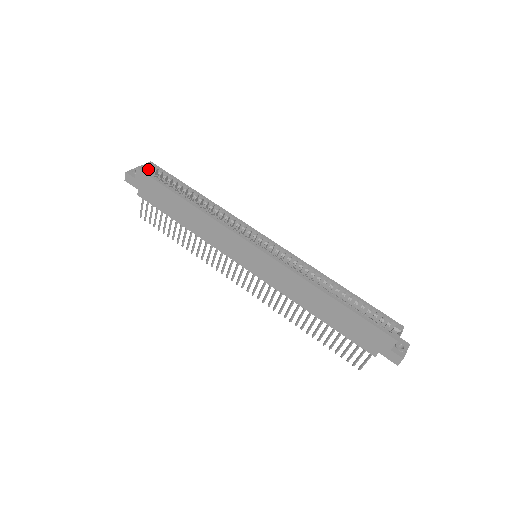
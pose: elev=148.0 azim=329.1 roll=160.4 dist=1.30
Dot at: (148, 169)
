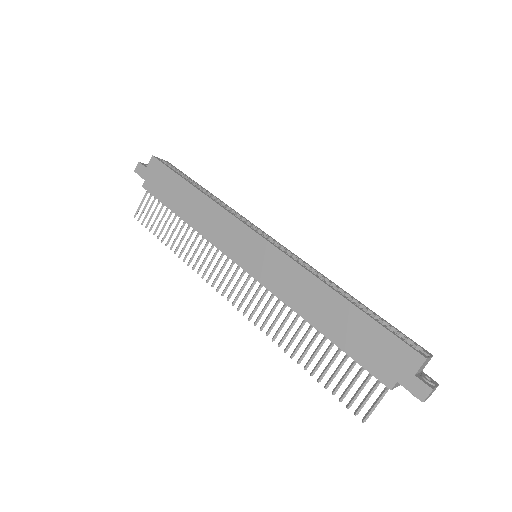
Dot at: occluded
